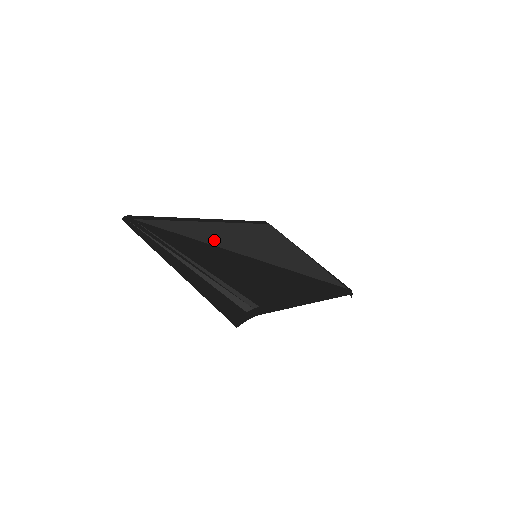
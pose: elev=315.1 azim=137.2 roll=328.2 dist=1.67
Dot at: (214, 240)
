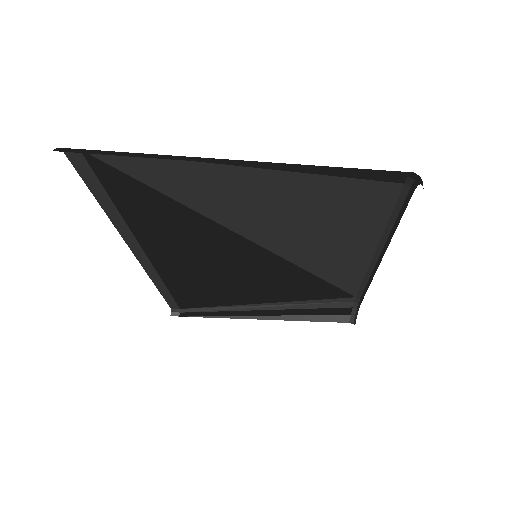
Dot at: (198, 229)
